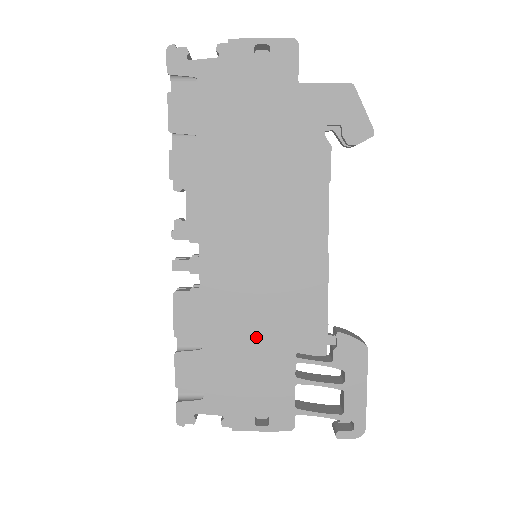
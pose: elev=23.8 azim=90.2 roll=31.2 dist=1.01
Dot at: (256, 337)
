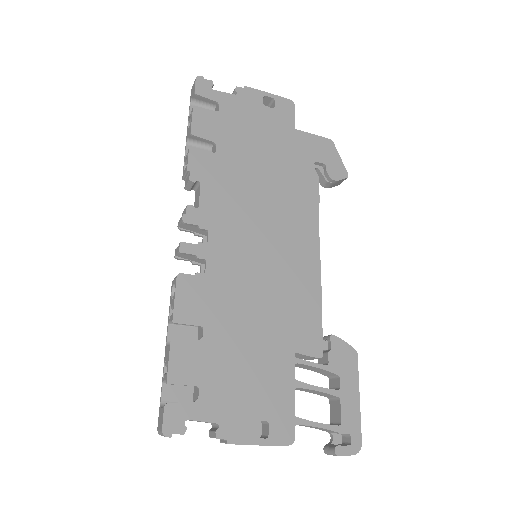
Dot at: (257, 331)
